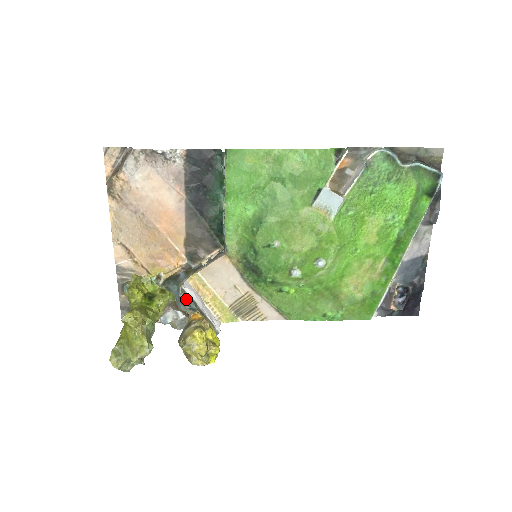
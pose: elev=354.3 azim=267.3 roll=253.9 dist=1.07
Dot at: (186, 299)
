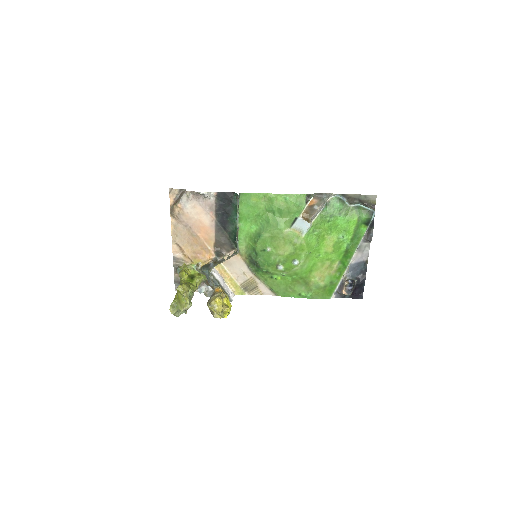
Dot at: (213, 279)
